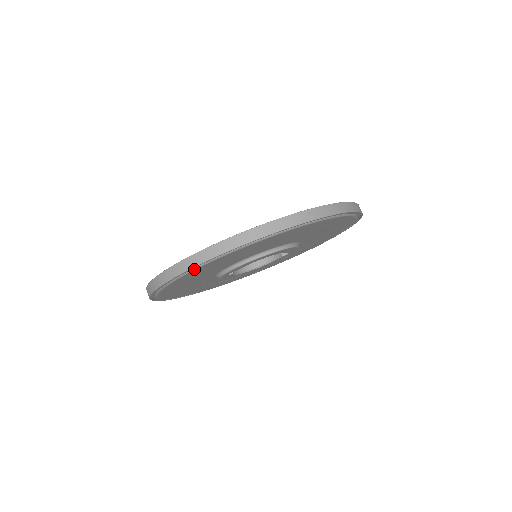
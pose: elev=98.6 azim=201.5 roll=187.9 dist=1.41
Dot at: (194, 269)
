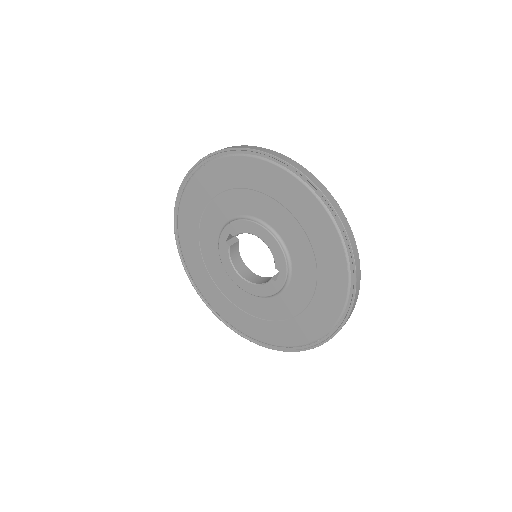
Dot at: (218, 158)
